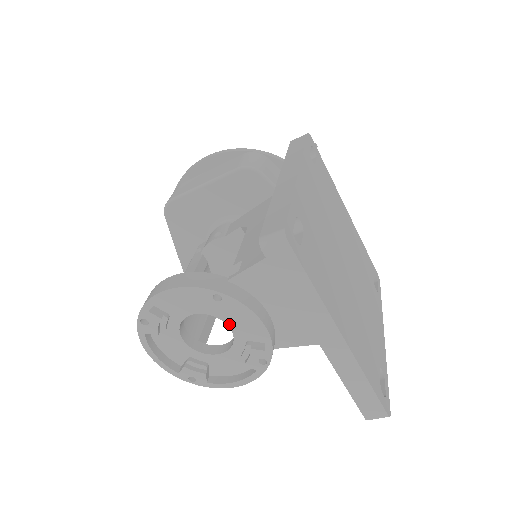
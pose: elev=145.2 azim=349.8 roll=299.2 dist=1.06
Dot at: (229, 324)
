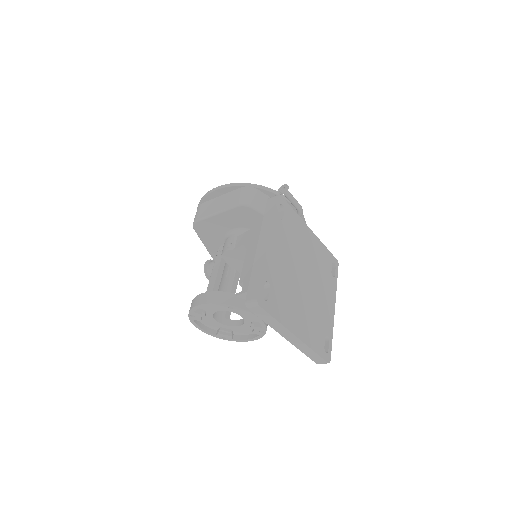
Dot at: (240, 315)
